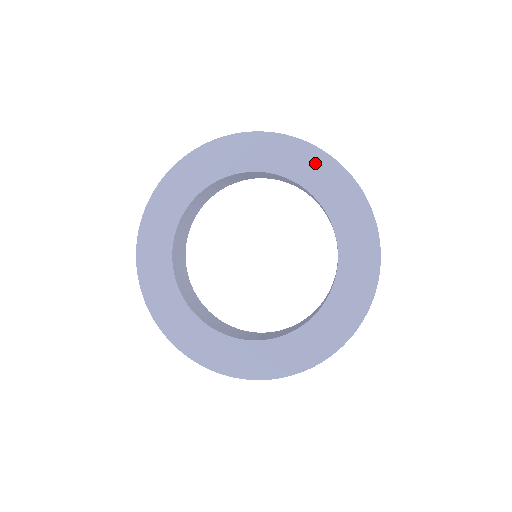
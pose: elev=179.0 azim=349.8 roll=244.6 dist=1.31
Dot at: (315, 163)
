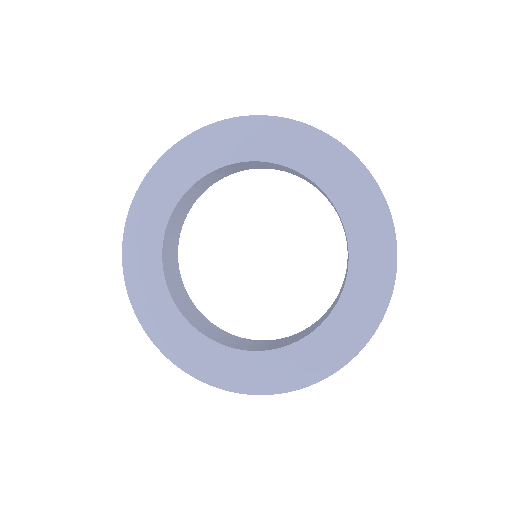
Dot at: (369, 204)
